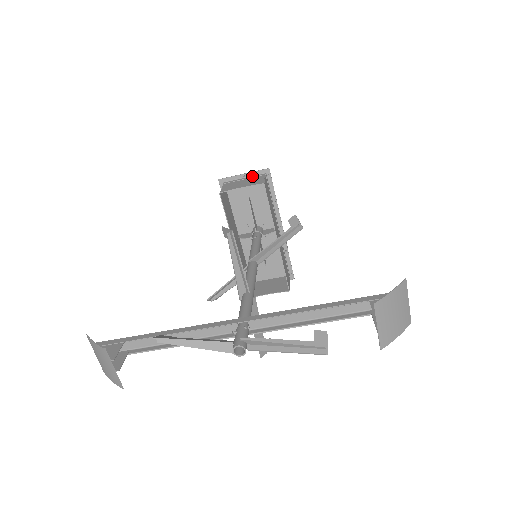
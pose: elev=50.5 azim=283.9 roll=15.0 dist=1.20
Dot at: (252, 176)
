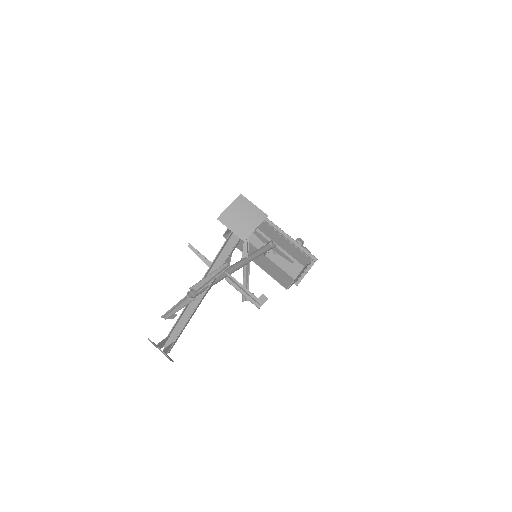
Dot at: occluded
